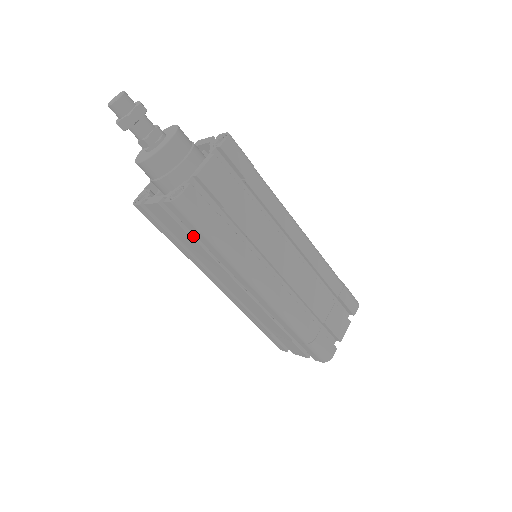
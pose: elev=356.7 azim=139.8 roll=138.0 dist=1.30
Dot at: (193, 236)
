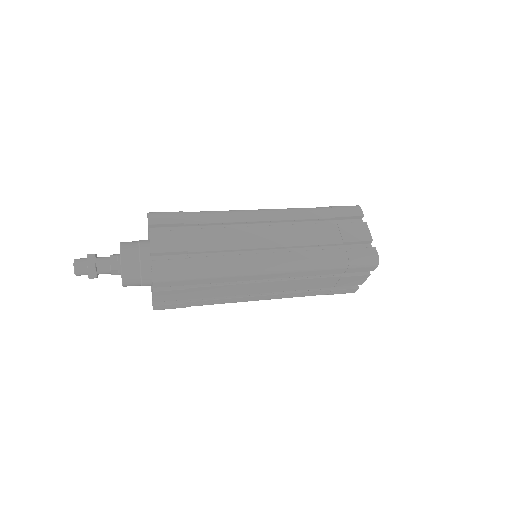
Dot at: (195, 287)
